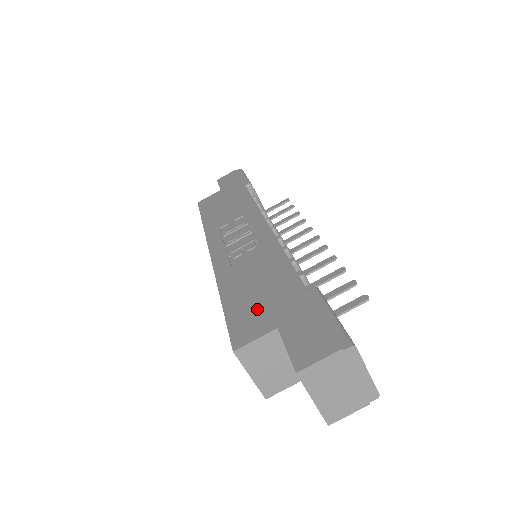
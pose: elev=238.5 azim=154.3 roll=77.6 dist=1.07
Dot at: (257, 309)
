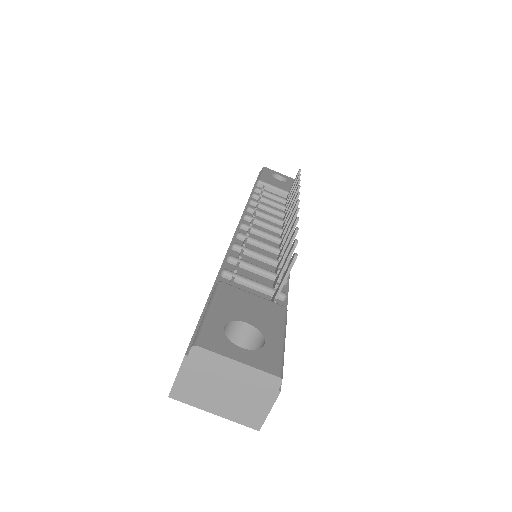
Dot at: occluded
